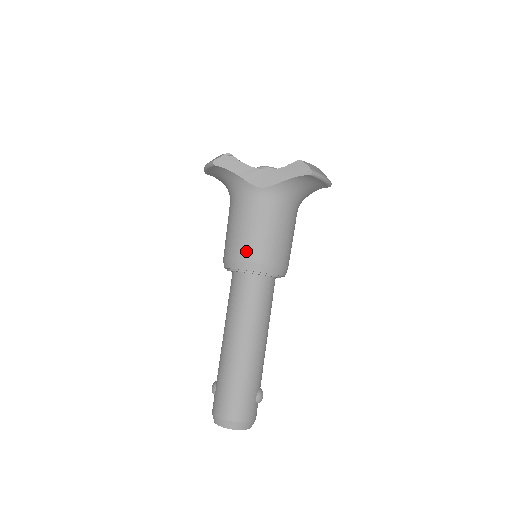
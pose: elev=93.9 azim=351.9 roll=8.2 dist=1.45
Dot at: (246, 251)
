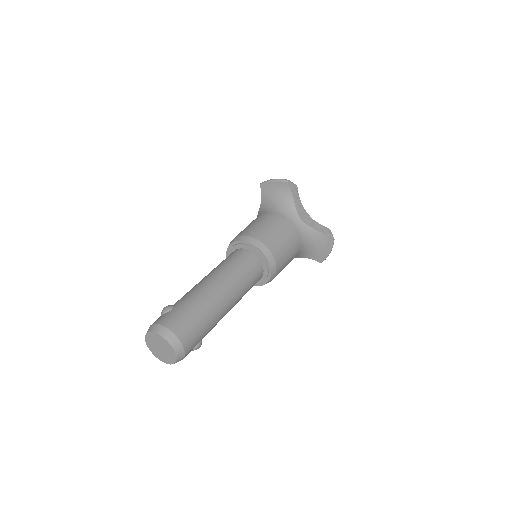
Dot at: (270, 241)
